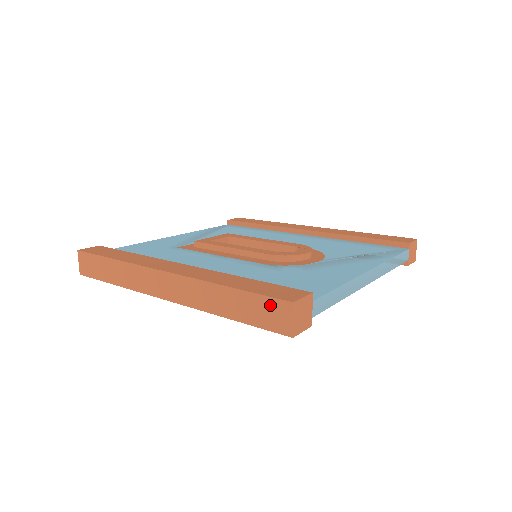
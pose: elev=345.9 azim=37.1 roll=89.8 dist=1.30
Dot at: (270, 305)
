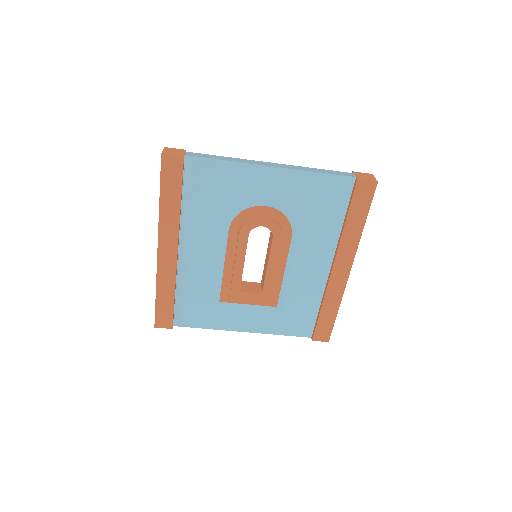
Dot at: occluded
